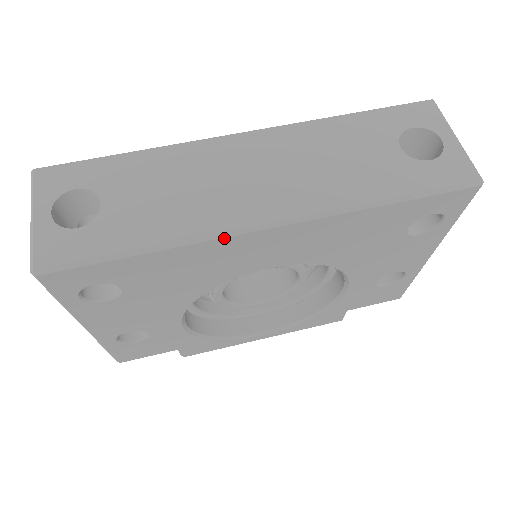
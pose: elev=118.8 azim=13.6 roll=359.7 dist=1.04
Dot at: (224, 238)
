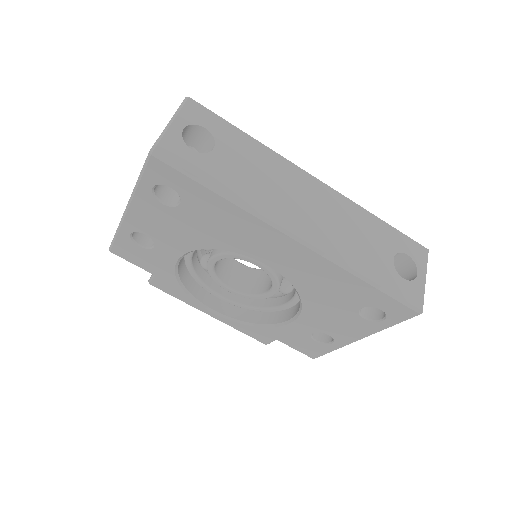
Dot at: (267, 224)
